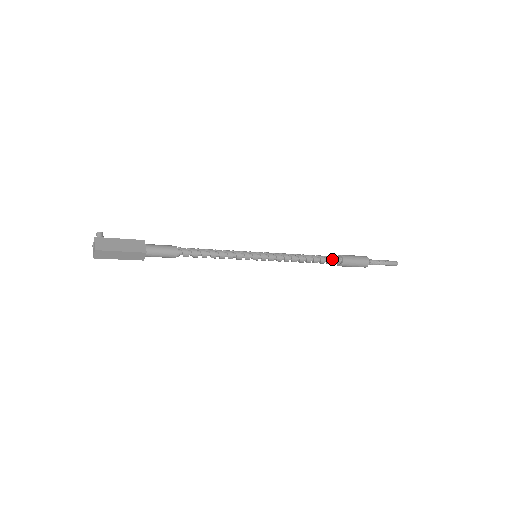
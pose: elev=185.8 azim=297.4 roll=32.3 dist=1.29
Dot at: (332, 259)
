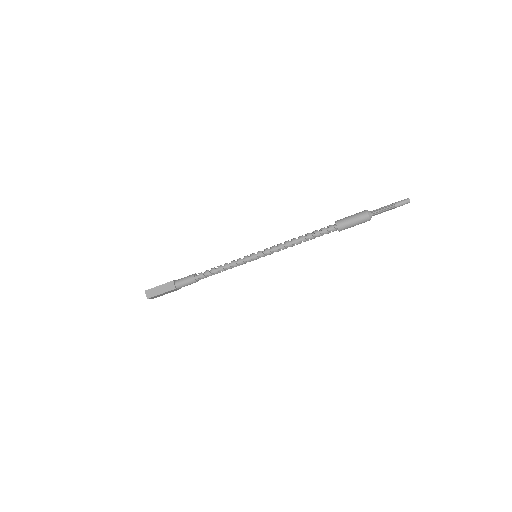
Dot at: (327, 228)
